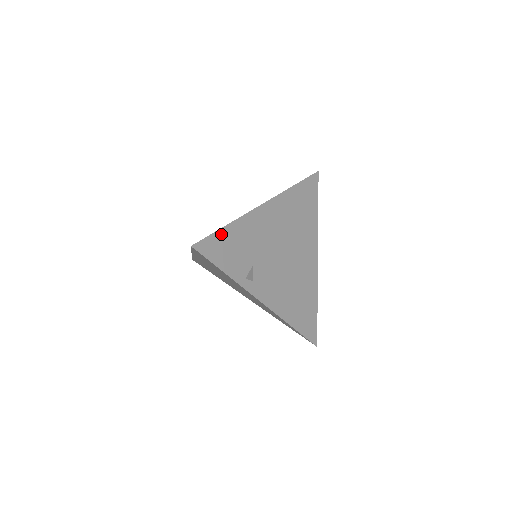
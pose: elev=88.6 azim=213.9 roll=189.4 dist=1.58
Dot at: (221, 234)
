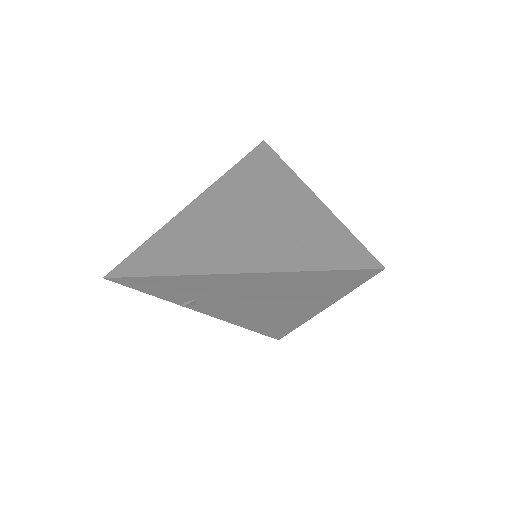
Dot at: (150, 279)
